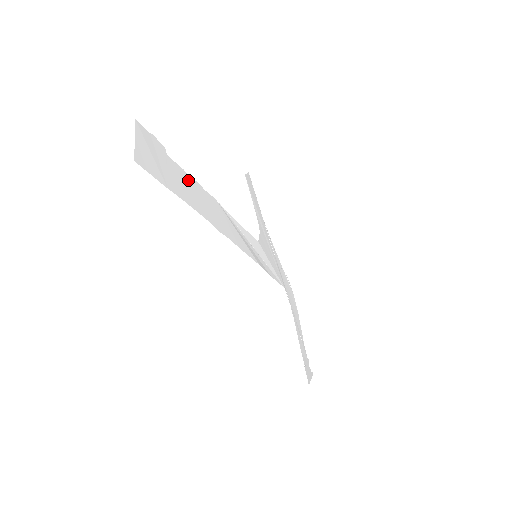
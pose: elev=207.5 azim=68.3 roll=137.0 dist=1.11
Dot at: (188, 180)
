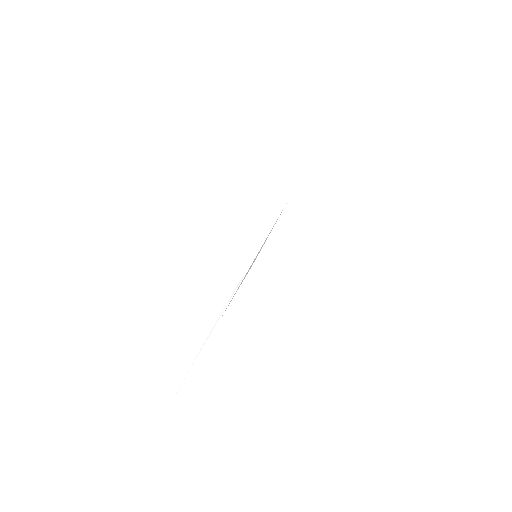
Dot at: occluded
